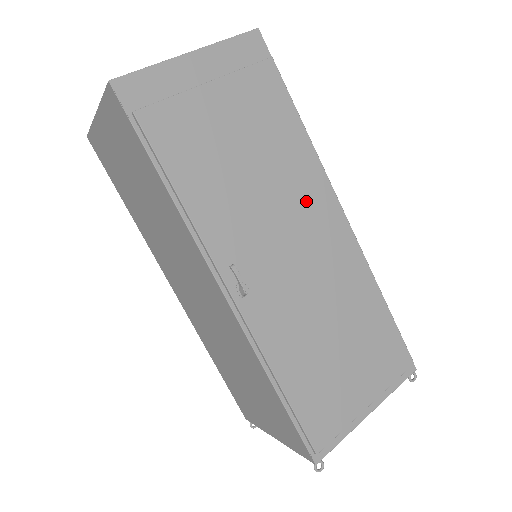
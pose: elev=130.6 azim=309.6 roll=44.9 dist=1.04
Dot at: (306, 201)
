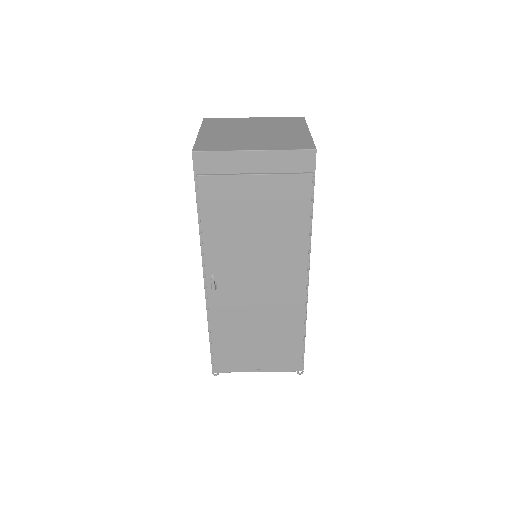
Dot at: (283, 263)
